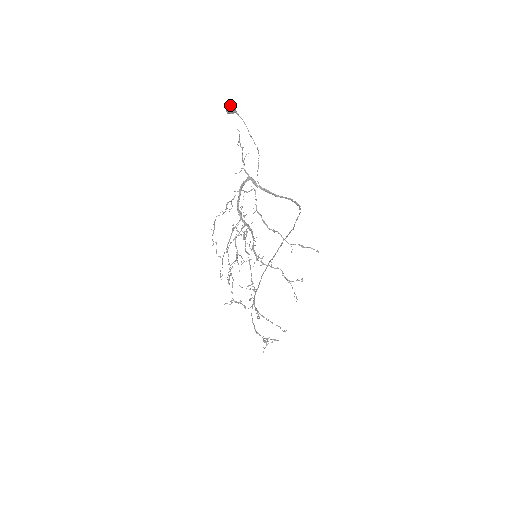
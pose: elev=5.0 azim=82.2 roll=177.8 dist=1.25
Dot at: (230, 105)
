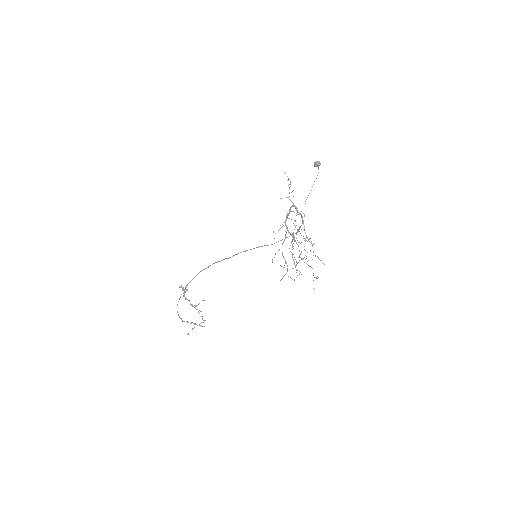
Dot at: occluded
